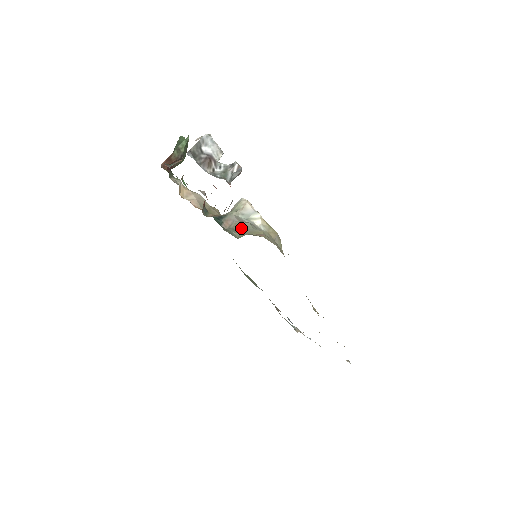
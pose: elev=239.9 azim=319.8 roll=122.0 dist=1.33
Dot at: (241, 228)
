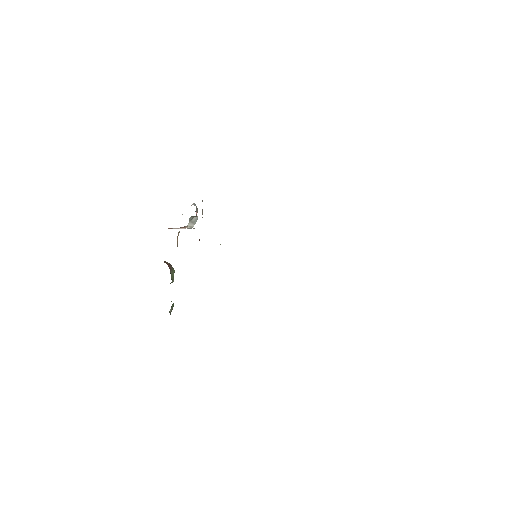
Dot at: occluded
